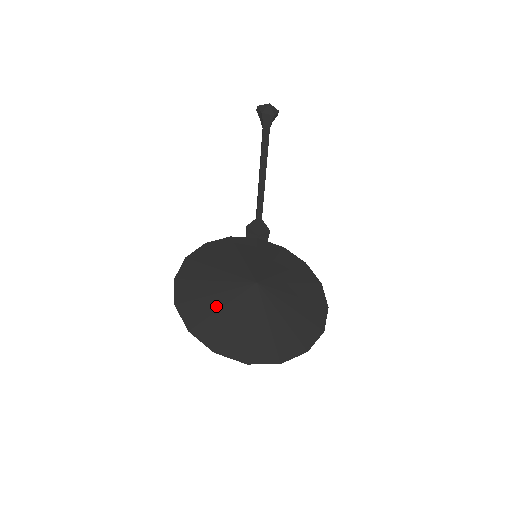
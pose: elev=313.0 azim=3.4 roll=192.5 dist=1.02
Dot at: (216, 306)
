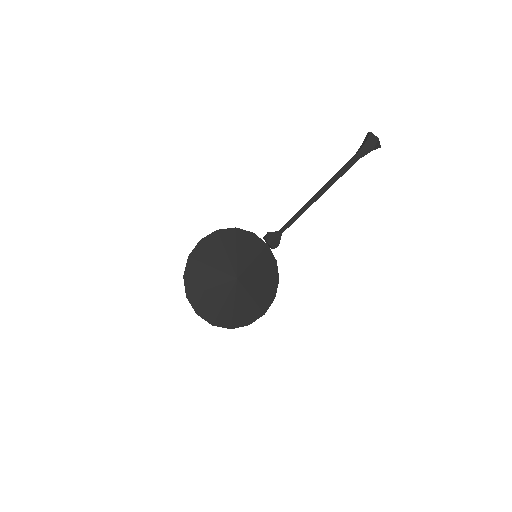
Dot at: (207, 274)
